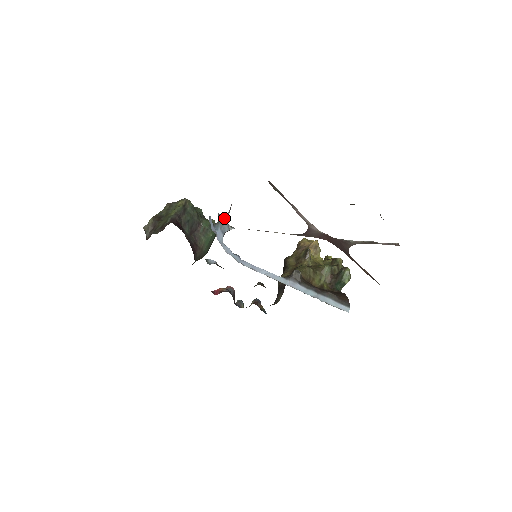
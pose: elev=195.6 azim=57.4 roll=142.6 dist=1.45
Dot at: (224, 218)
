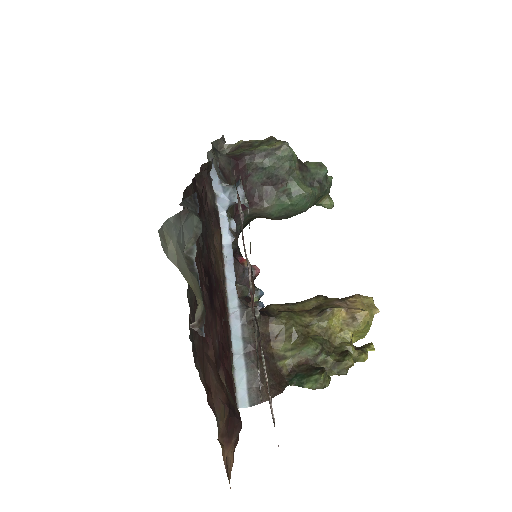
Dot at: (238, 185)
